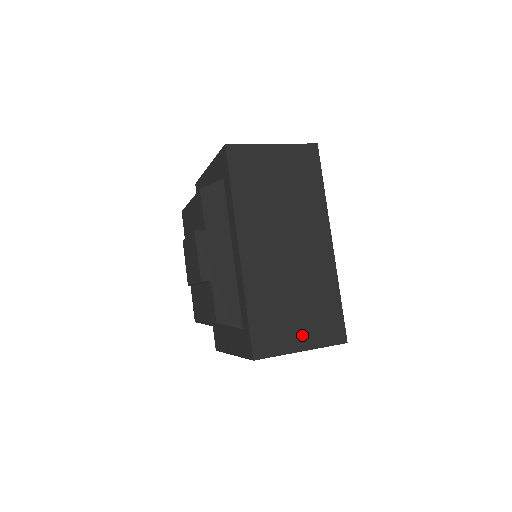
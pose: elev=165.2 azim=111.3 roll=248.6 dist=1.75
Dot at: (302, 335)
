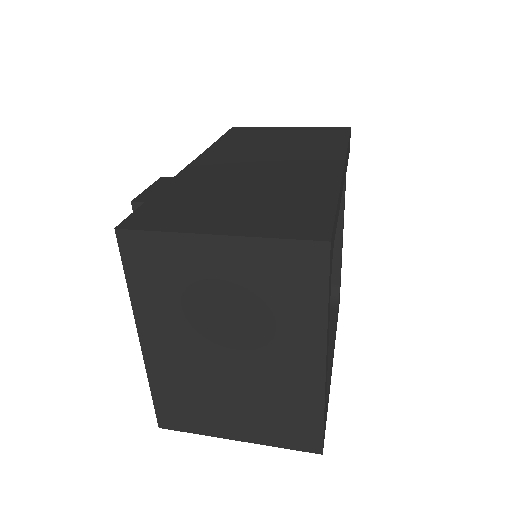
Dot at: (230, 221)
